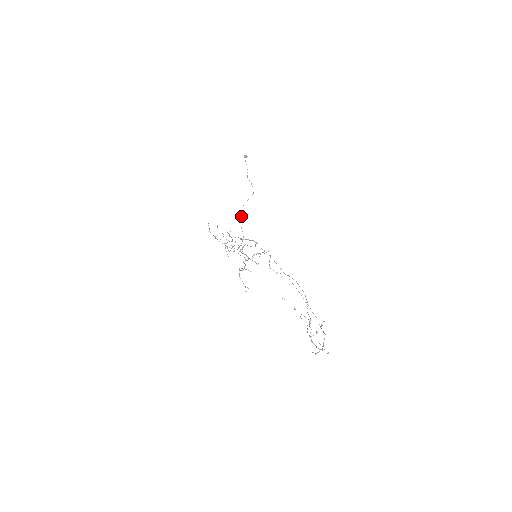
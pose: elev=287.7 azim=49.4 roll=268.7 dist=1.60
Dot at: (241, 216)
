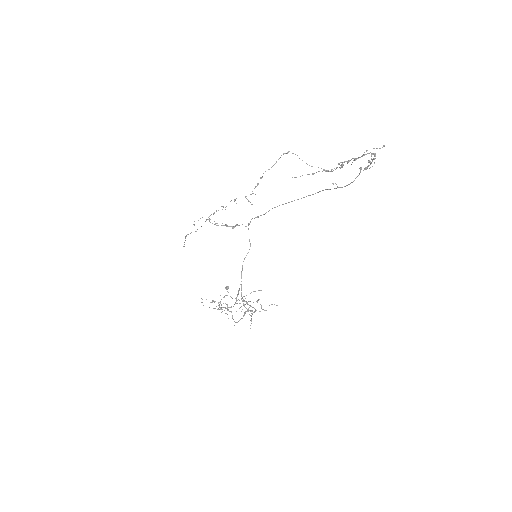
Dot at: occluded
